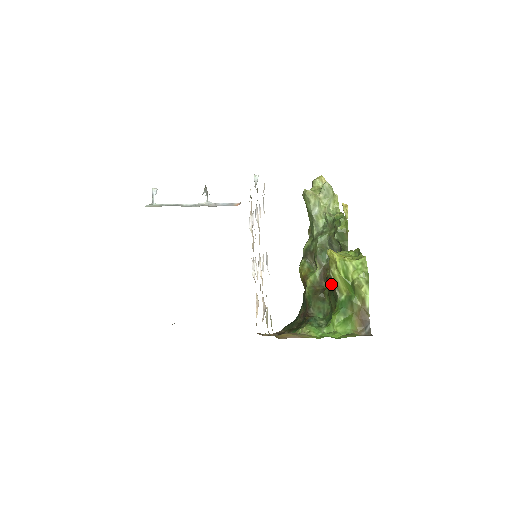
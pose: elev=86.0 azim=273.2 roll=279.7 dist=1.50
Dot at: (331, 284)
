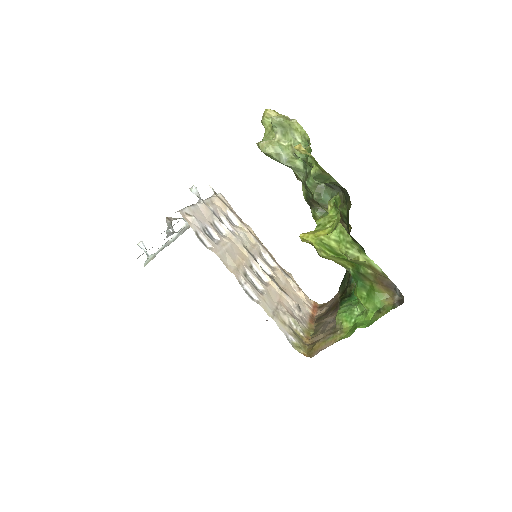
Dot at: occluded
